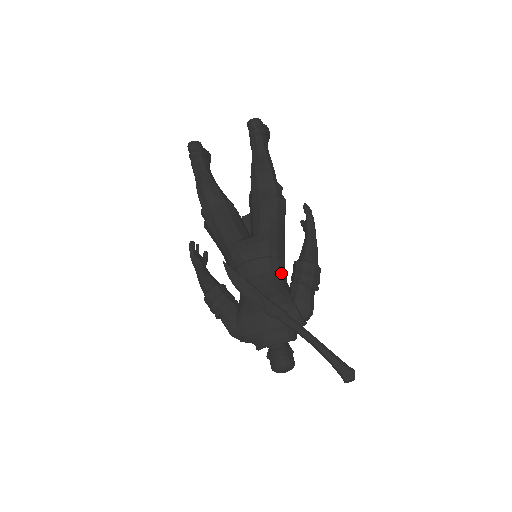
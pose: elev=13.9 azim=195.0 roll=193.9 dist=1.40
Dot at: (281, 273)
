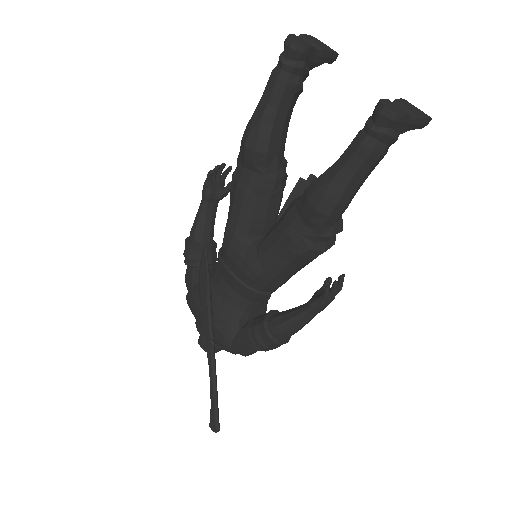
Dot at: (254, 302)
